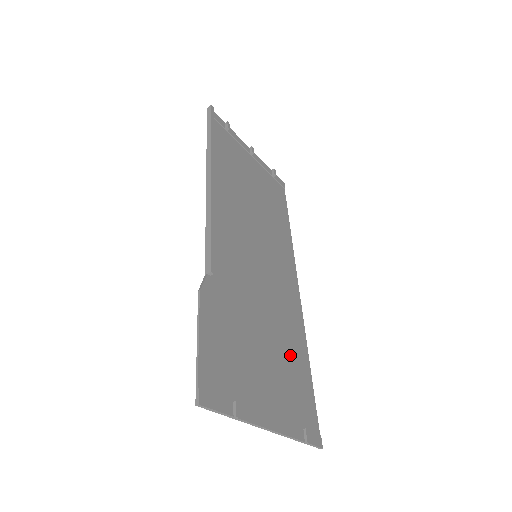
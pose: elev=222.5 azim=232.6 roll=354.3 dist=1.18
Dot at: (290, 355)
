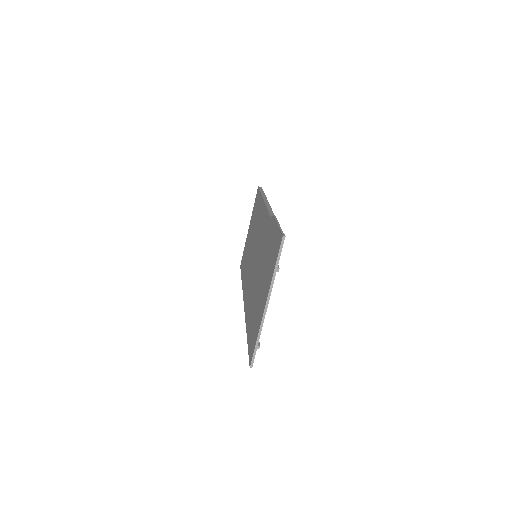
Dot at: occluded
